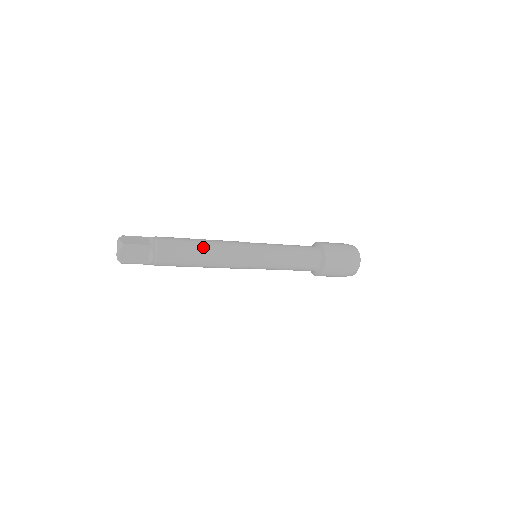
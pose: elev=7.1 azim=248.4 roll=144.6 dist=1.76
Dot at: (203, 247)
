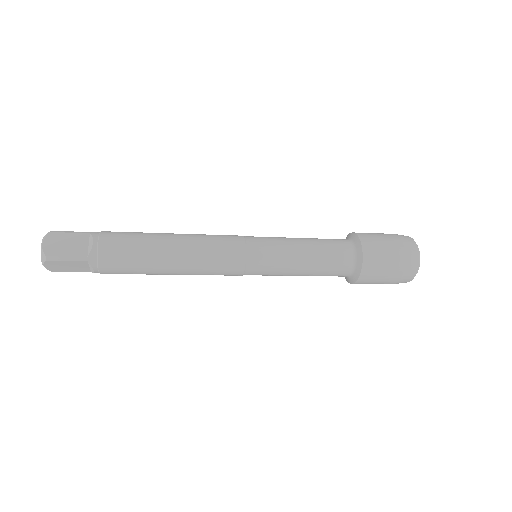
Dot at: (169, 233)
